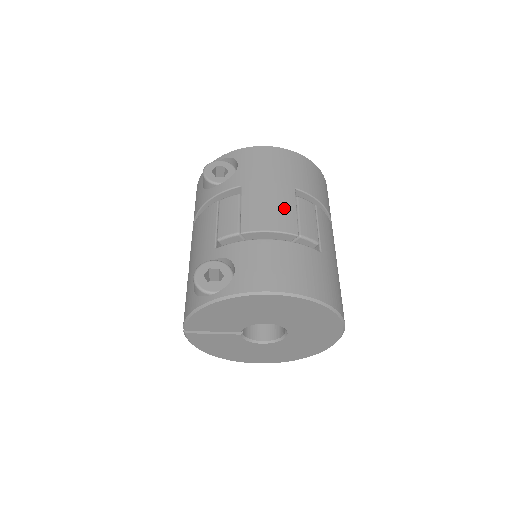
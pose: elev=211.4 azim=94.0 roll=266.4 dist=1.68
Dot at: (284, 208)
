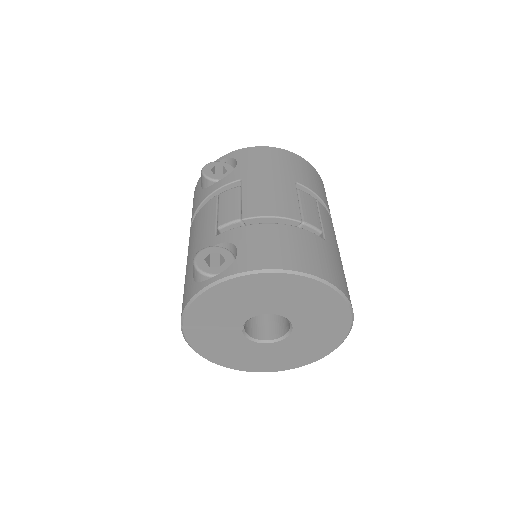
Dot at: (286, 197)
